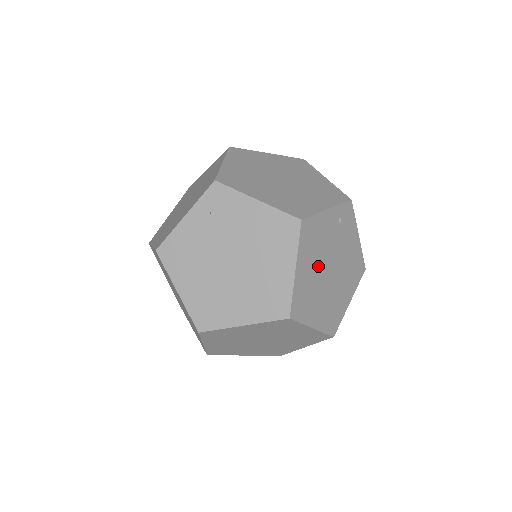
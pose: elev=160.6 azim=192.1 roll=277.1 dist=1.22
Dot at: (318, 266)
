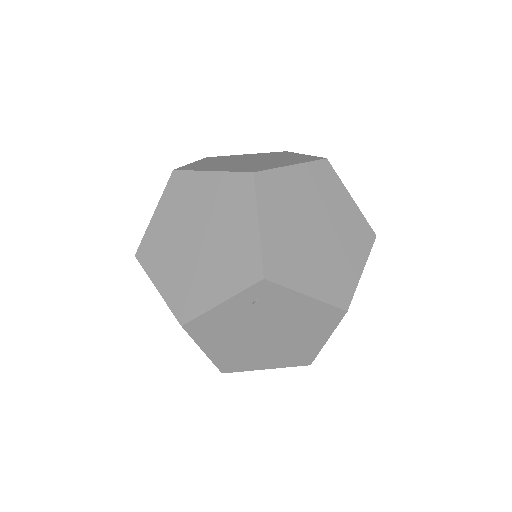
Dot at: occluded
